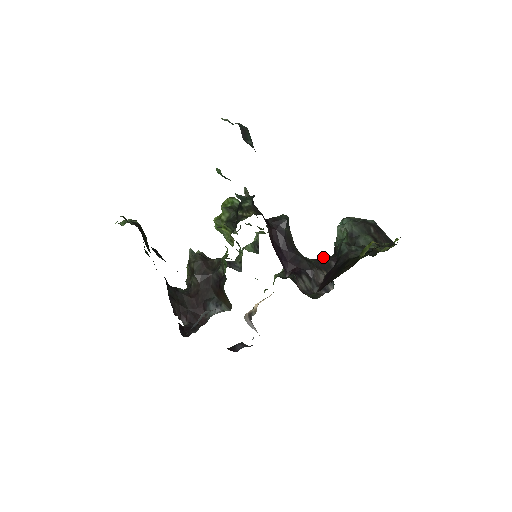
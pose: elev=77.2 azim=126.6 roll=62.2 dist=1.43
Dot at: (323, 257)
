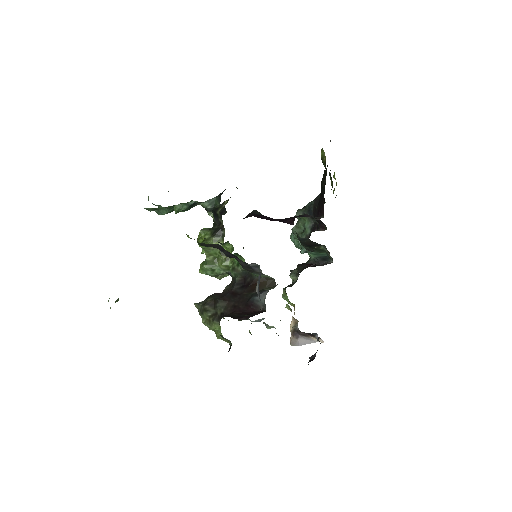
Dot at: occluded
